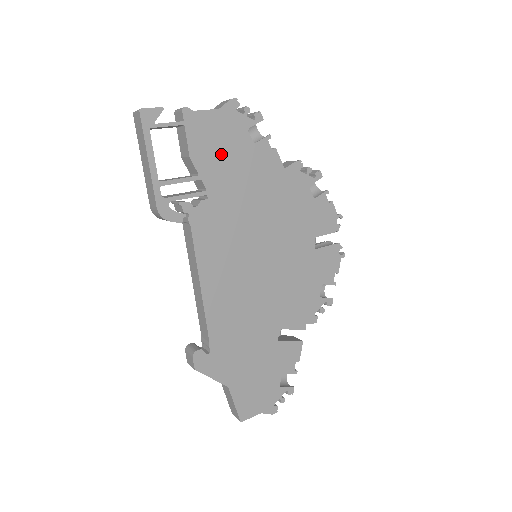
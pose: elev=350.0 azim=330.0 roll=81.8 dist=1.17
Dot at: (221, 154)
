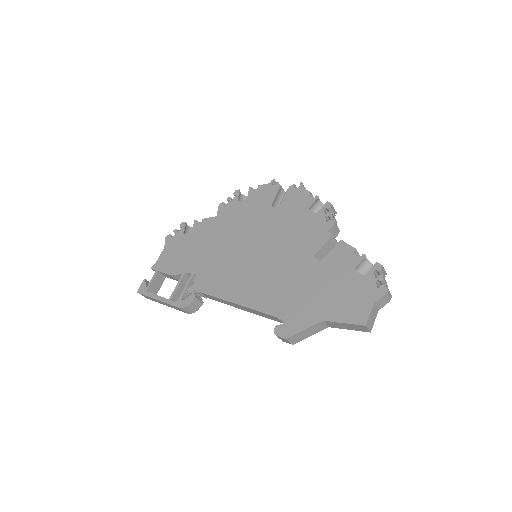
Dot at: (183, 256)
